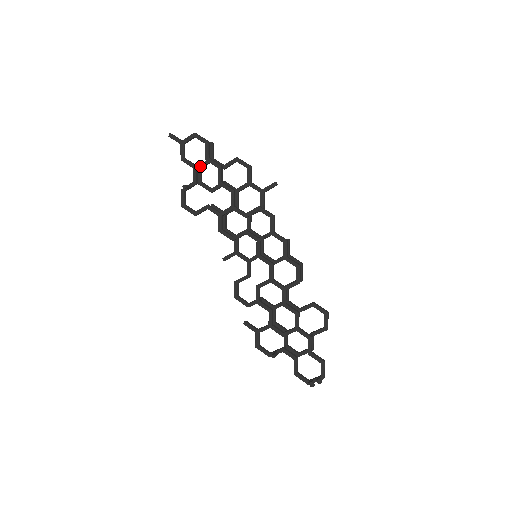
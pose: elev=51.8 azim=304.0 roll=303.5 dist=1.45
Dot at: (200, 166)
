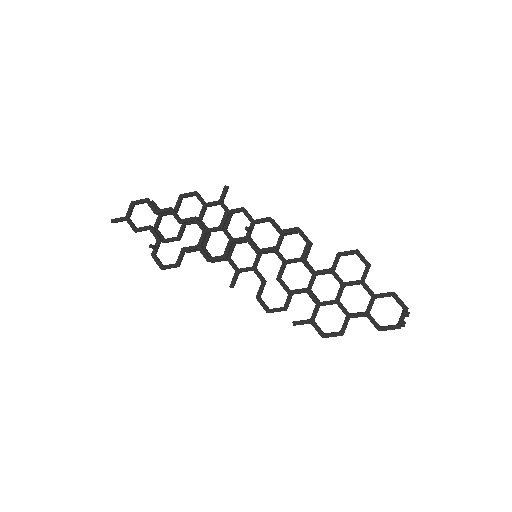
Dot at: (155, 227)
